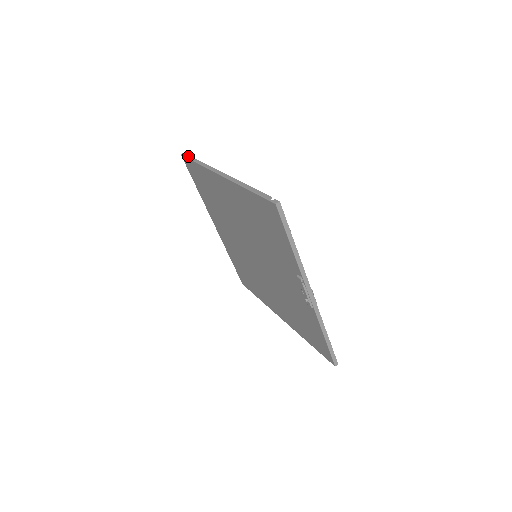
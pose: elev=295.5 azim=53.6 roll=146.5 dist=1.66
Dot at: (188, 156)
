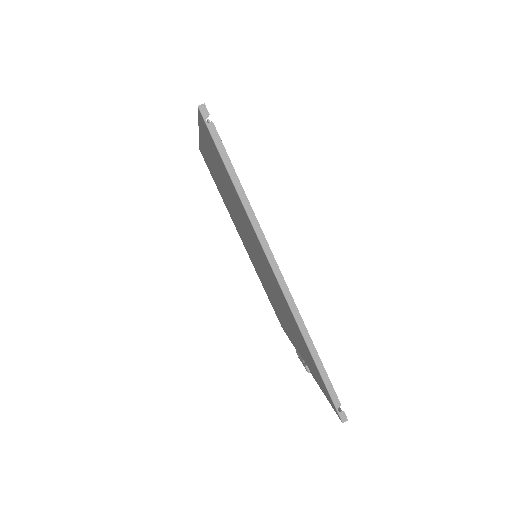
Dot at: (216, 136)
